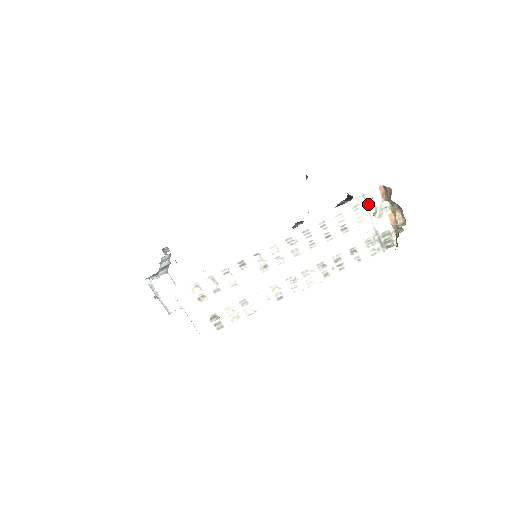
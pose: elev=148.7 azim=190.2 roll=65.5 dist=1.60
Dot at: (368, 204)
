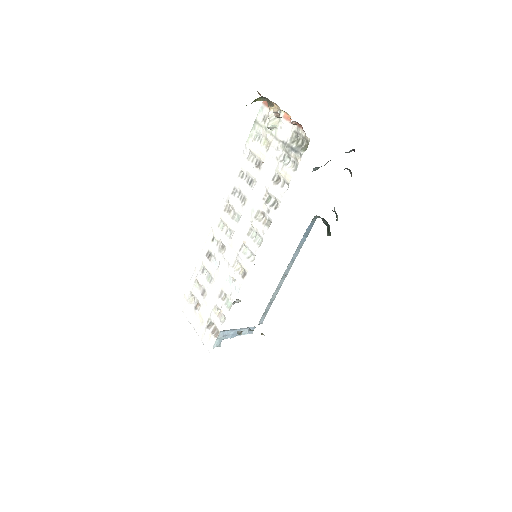
Dot at: (264, 125)
